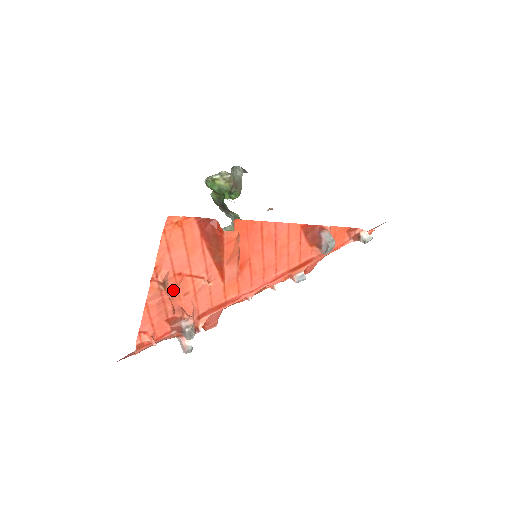
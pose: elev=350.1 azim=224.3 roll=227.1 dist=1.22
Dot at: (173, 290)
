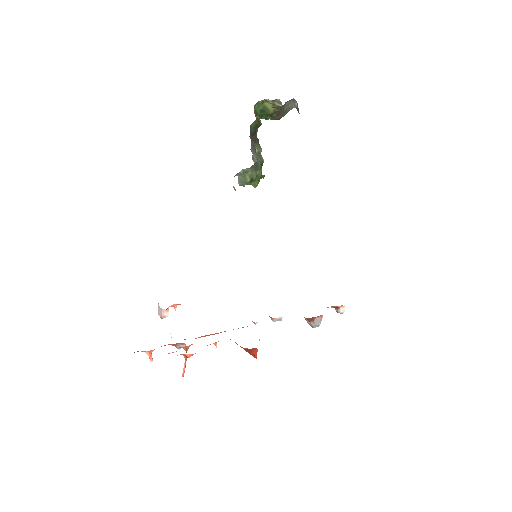
Dot at: occluded
